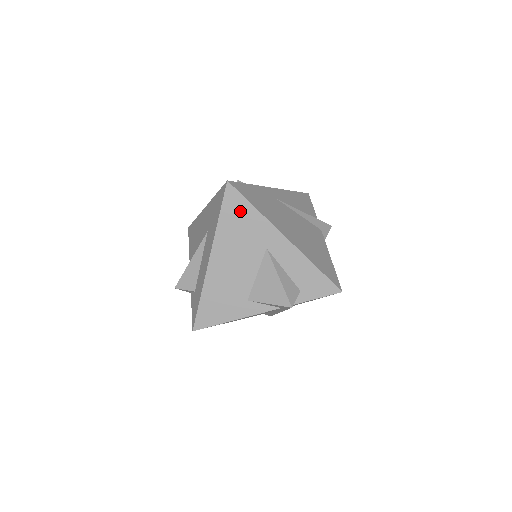
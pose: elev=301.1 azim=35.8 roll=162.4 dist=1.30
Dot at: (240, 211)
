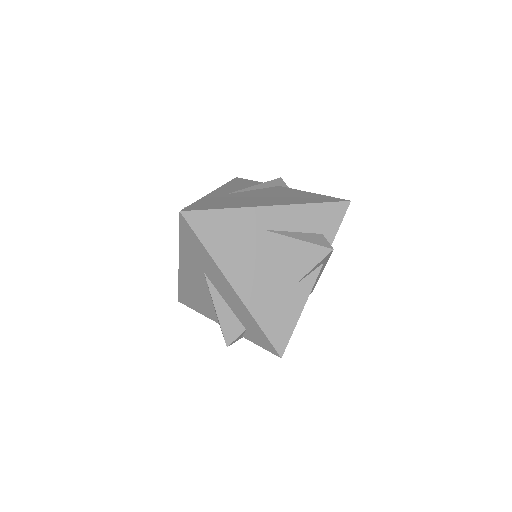
Dot at: (215, 224)
